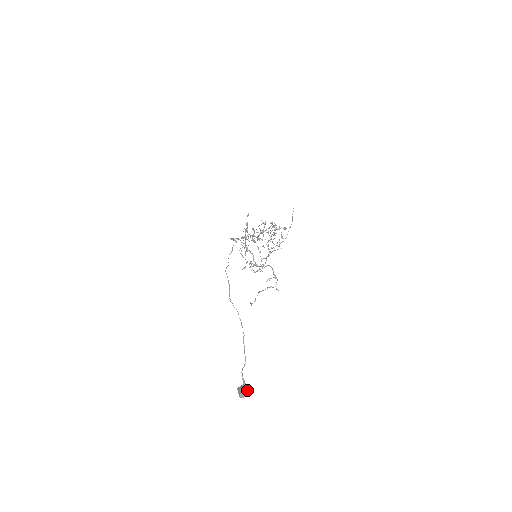
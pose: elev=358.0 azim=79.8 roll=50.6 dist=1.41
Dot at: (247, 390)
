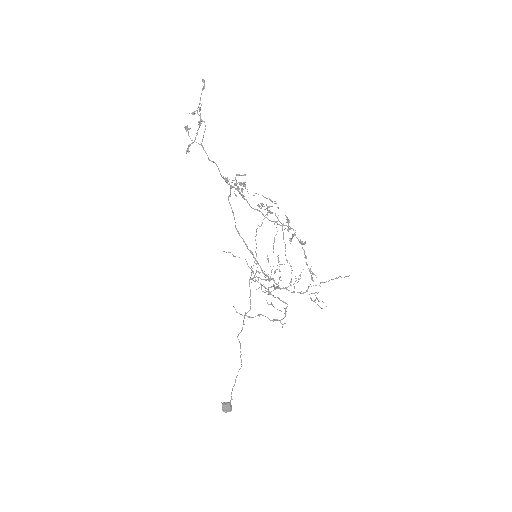
Dot at: occluded
